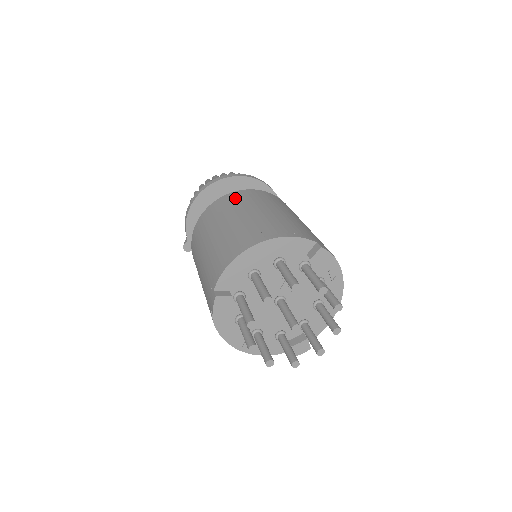
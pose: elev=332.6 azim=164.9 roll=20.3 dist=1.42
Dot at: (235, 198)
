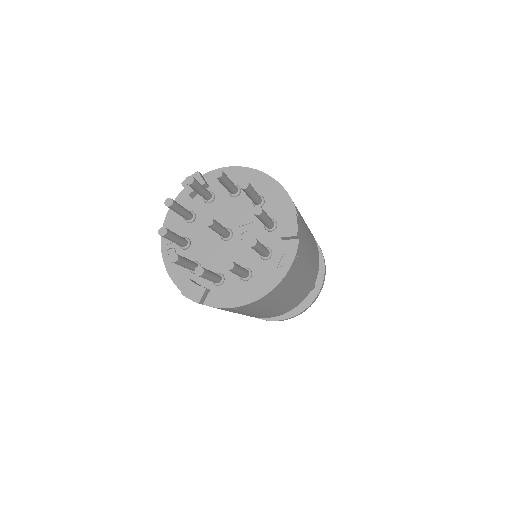
Dot at: occluded
